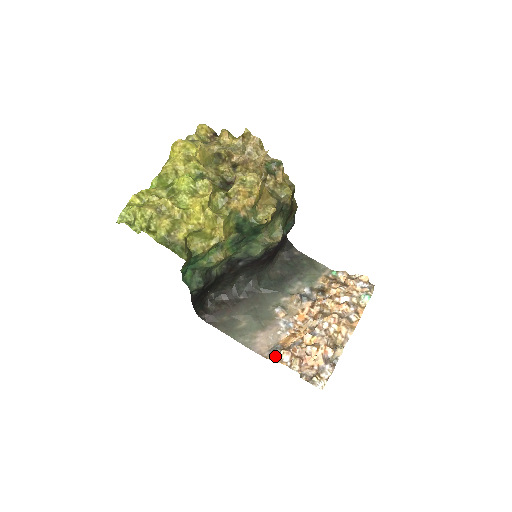
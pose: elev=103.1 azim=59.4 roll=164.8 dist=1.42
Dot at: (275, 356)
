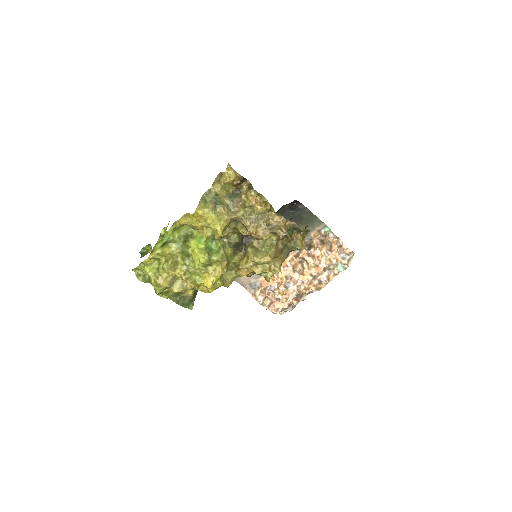
Dot at: (253, 292)
